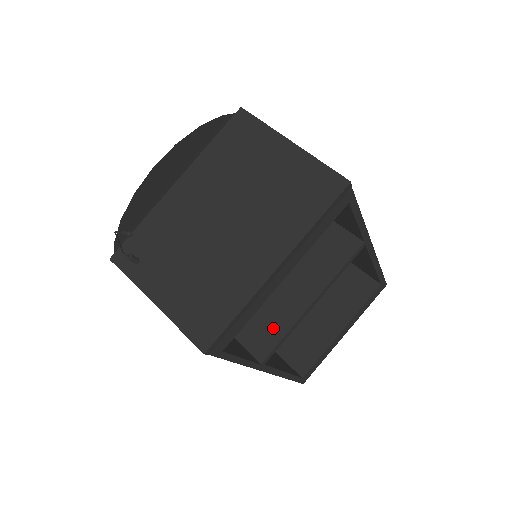
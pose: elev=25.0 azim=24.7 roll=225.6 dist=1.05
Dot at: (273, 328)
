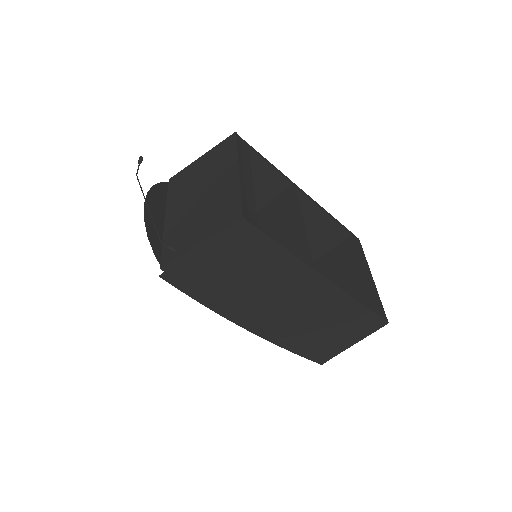
Dot at: (296, 249)
